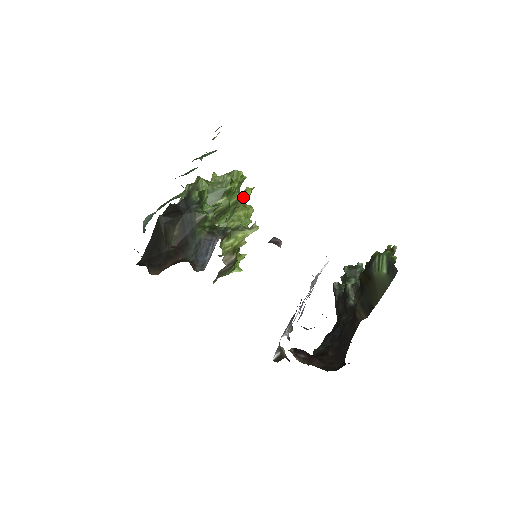
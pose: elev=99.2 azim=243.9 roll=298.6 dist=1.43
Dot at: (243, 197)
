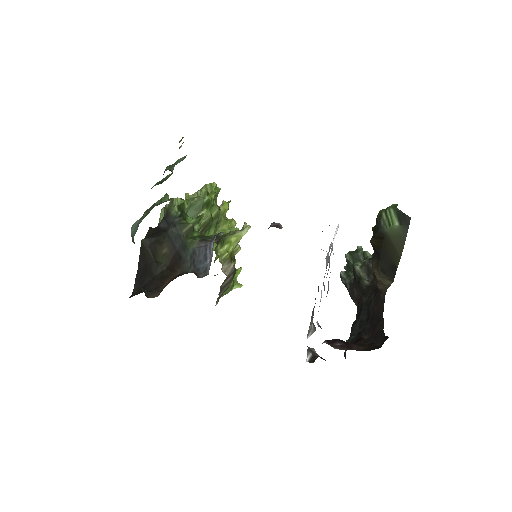
Dot at: (222, 211)
